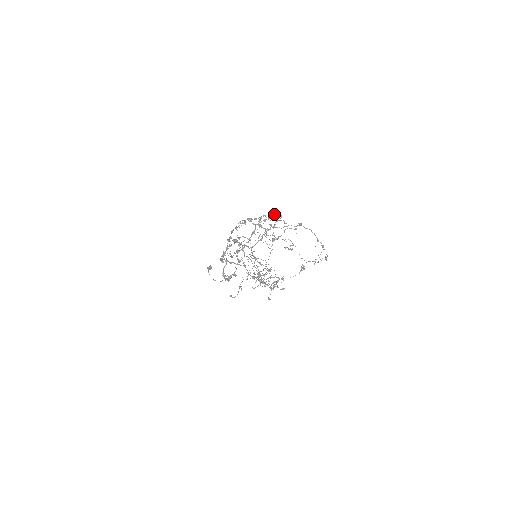
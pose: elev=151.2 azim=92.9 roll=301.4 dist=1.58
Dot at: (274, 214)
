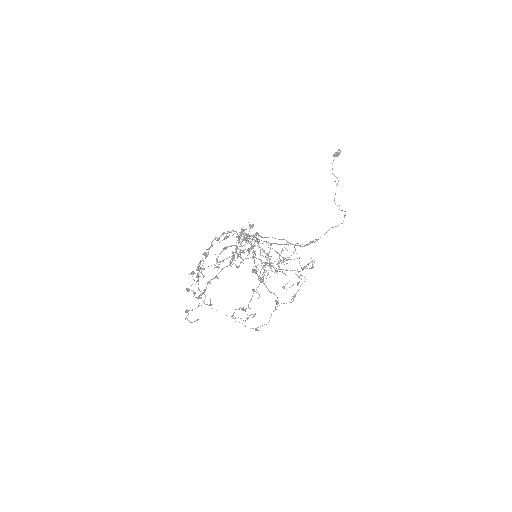
Dot at: (218, 262)
